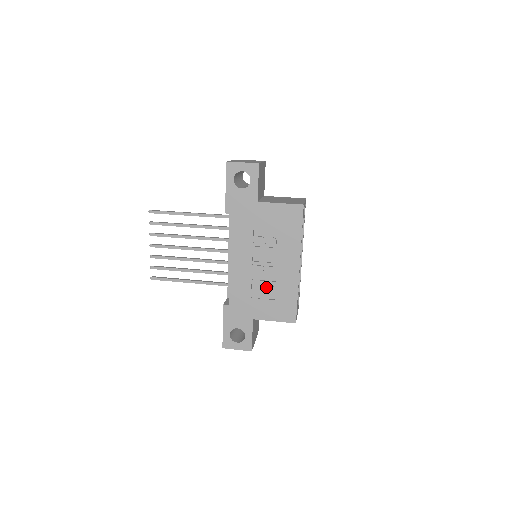
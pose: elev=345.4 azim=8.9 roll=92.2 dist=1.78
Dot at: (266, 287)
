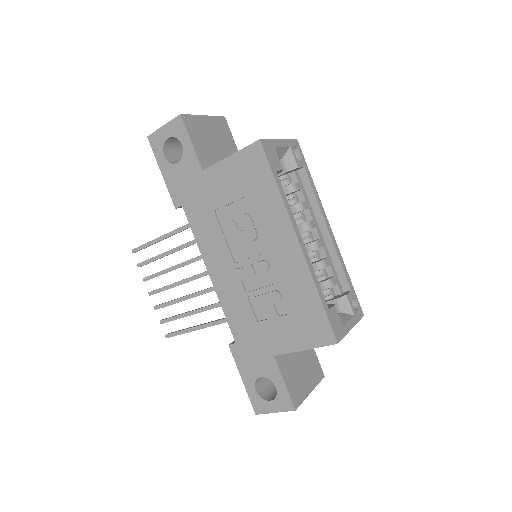
Dot at: (269, 297)
